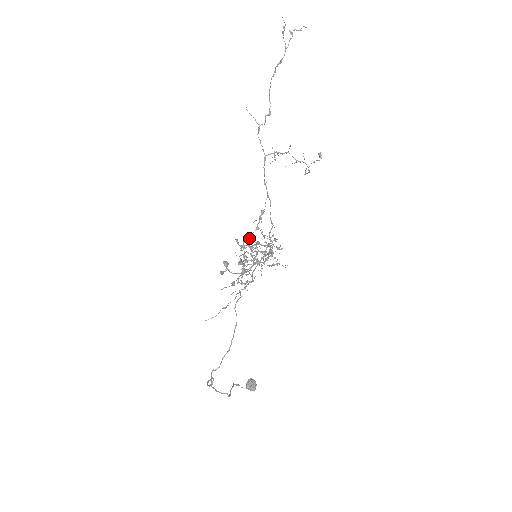
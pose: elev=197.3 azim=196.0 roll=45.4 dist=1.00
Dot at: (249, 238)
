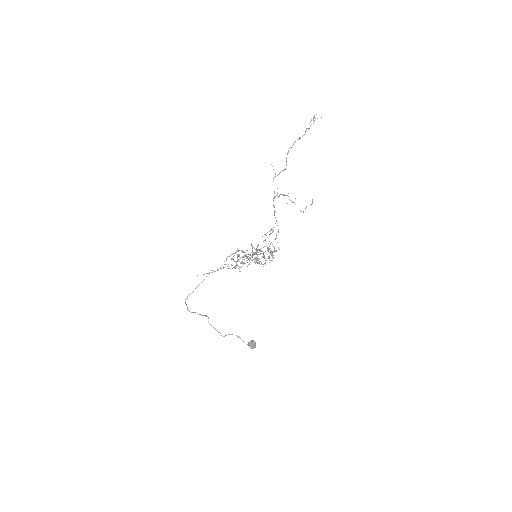
Dot at: occluded
